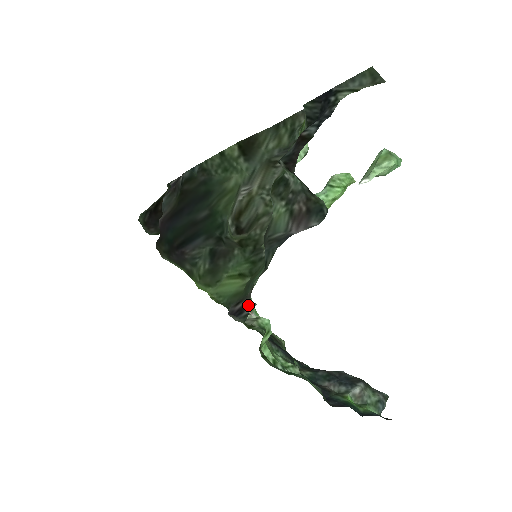
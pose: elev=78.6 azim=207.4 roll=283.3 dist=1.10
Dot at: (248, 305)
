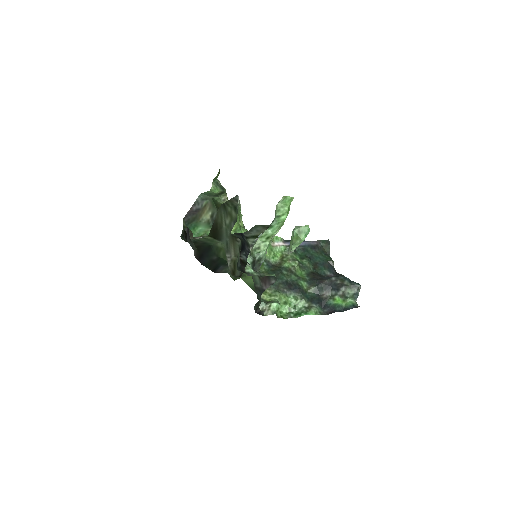
Dot at: (261, 312)
